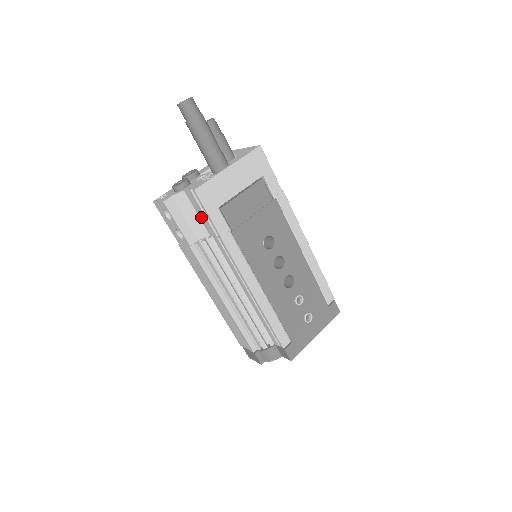
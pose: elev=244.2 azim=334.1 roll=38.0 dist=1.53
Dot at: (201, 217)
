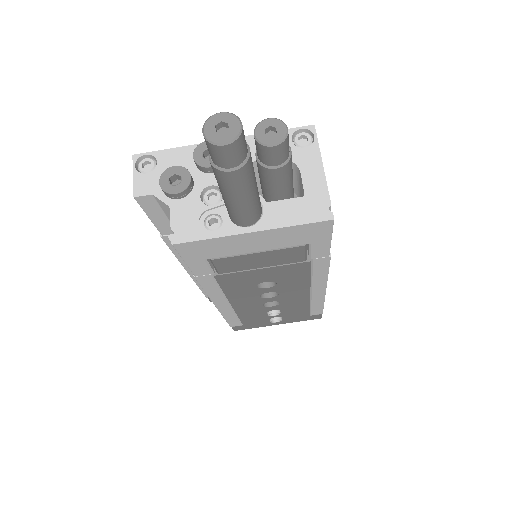
Dot at: occluded
